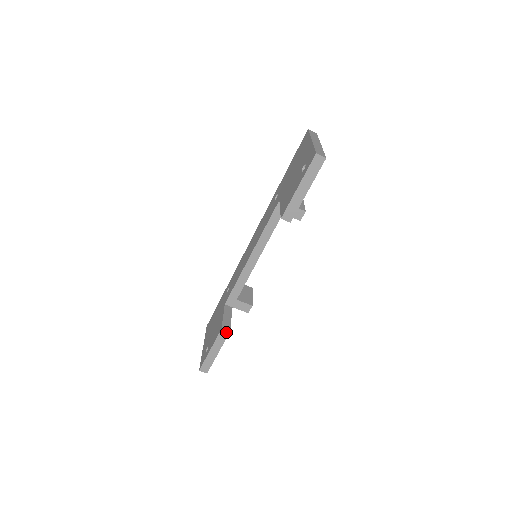
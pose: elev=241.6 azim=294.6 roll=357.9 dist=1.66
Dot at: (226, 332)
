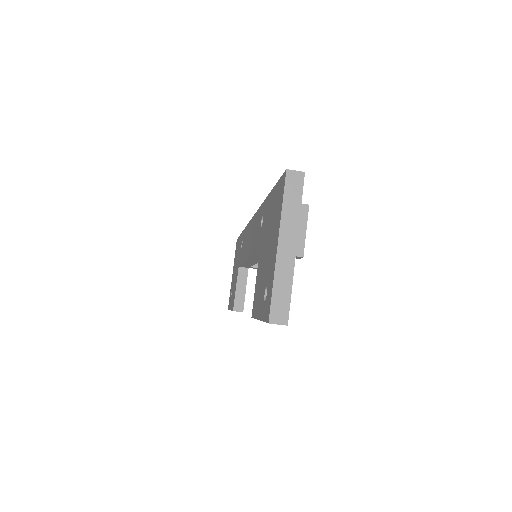
Dot at: occluded
